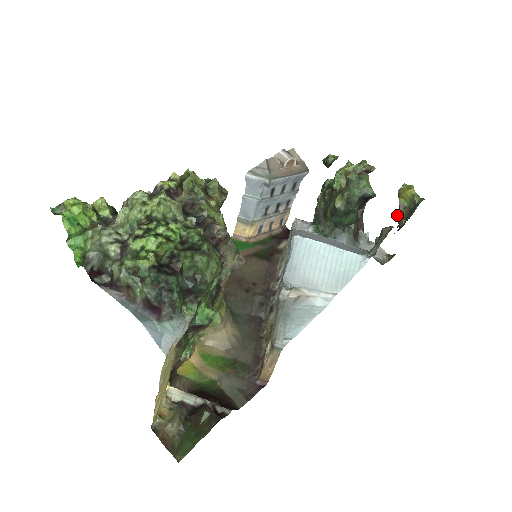
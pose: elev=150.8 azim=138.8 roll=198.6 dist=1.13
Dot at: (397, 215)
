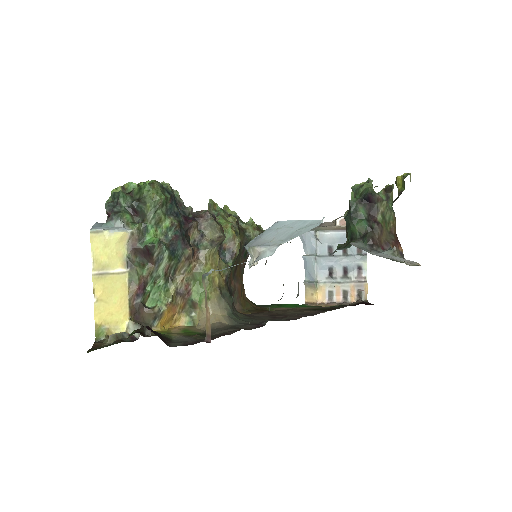
Dot at: occluded
